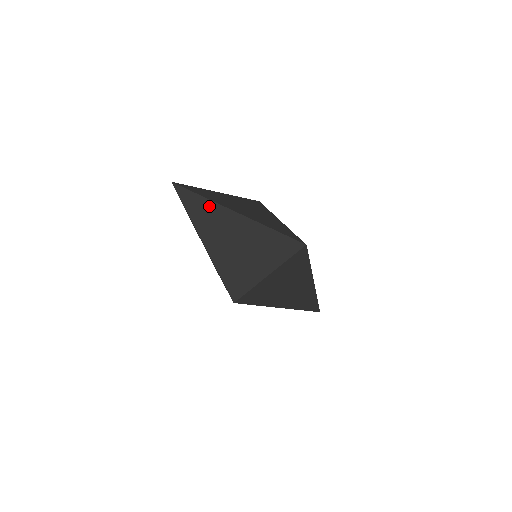
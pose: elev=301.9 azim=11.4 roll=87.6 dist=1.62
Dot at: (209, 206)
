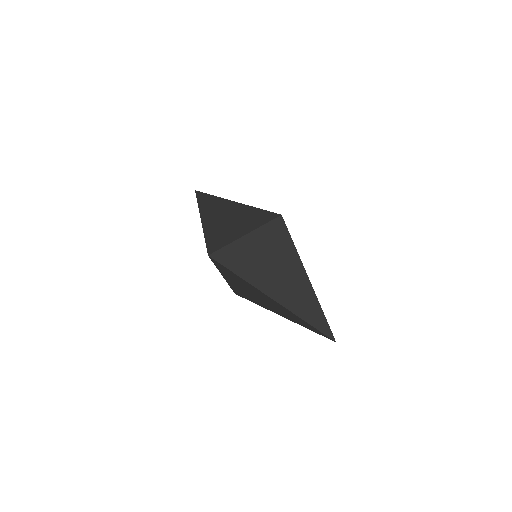
Dot at: (213, 199)
